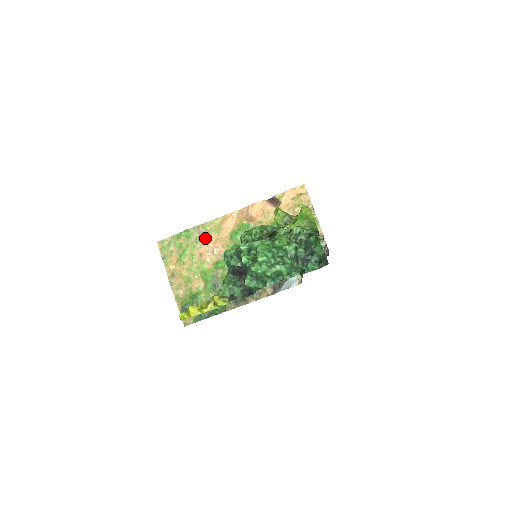
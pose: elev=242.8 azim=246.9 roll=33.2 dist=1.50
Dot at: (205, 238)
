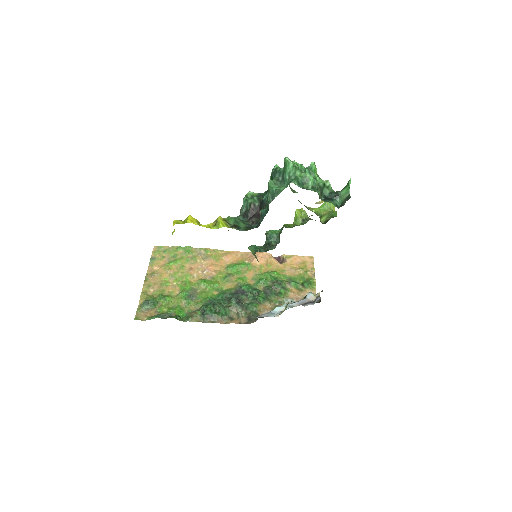
Dot at: (202, 259)
